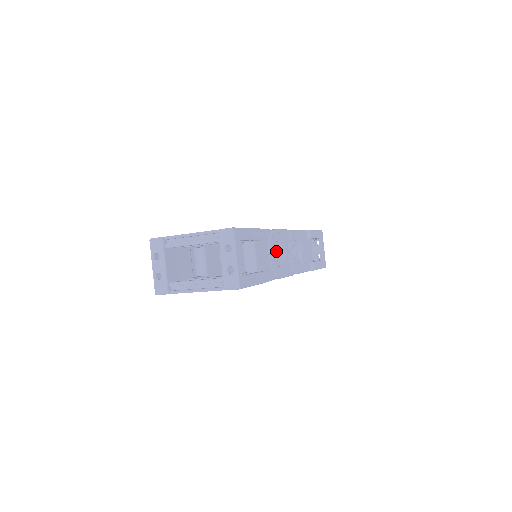
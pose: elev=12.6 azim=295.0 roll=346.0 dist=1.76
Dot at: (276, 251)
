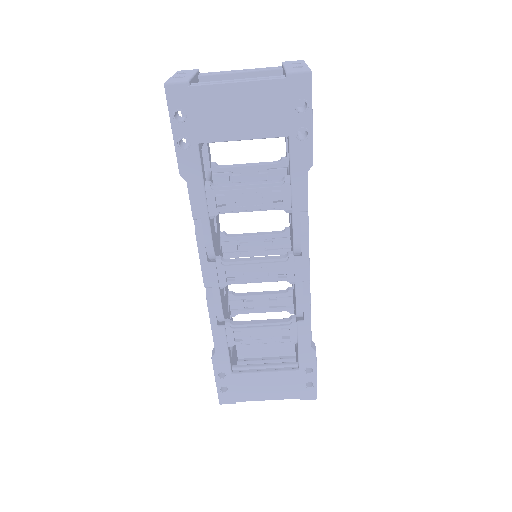
Dot at: occluded
